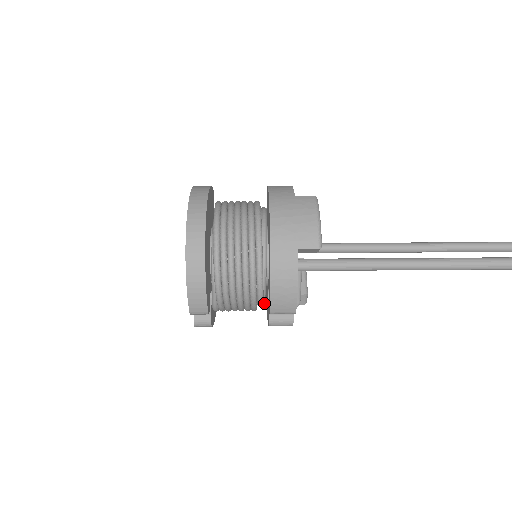
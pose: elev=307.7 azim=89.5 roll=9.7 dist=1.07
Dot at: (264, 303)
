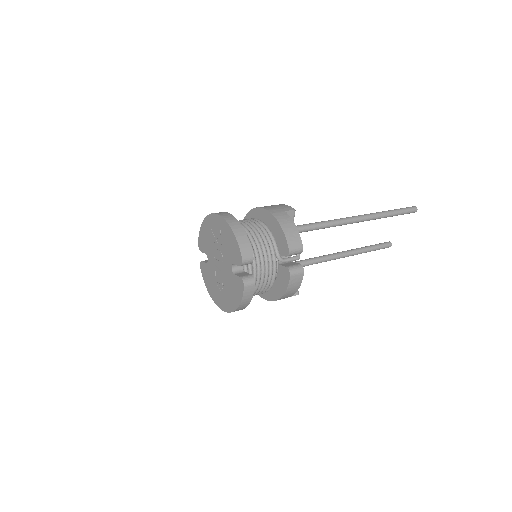
Dot at: (281, 257)
